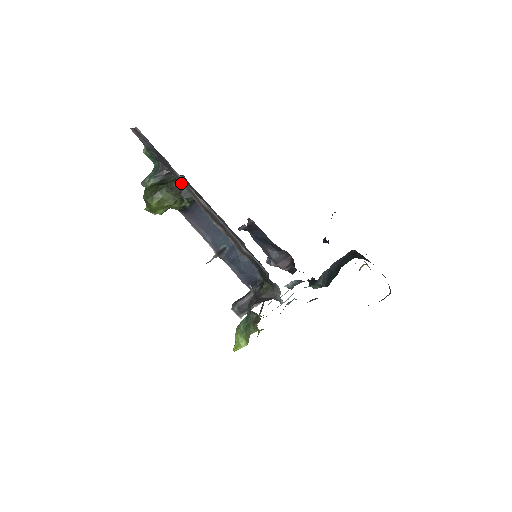
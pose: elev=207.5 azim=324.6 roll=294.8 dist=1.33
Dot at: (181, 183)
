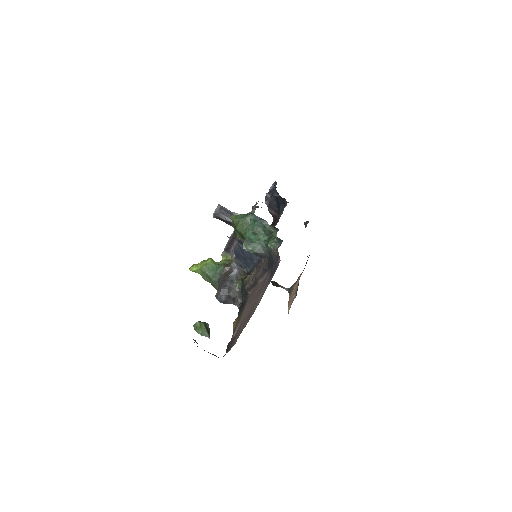
Dot at: (263, 271)
